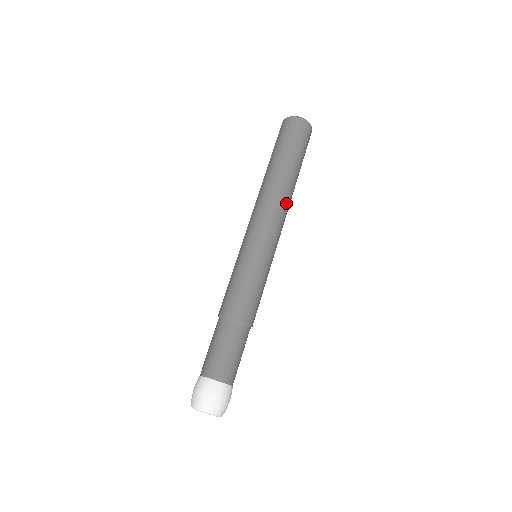
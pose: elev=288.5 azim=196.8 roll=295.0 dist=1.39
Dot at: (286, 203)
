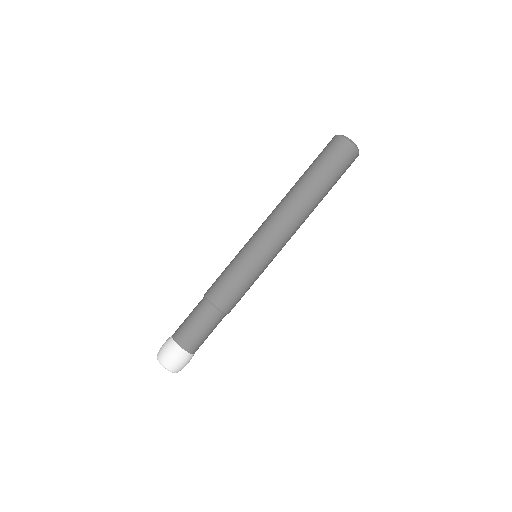
Dot at: (297, 217)
